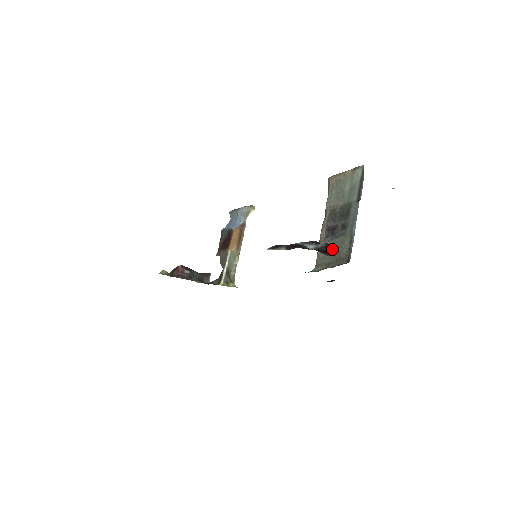
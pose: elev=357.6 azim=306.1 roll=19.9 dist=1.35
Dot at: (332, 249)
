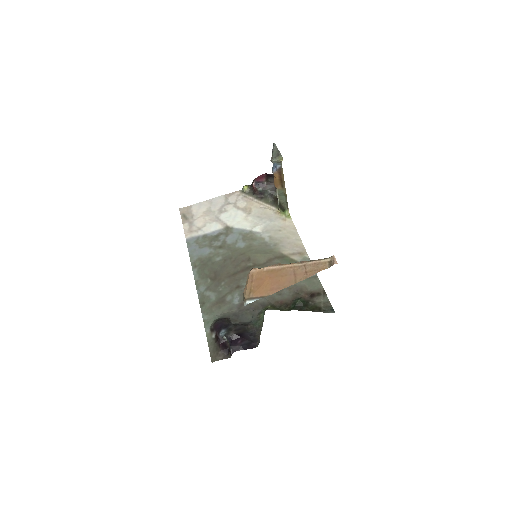
Dot at: (231, 354)
